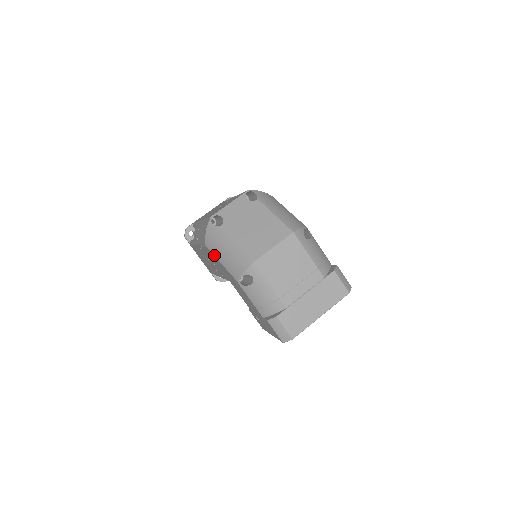
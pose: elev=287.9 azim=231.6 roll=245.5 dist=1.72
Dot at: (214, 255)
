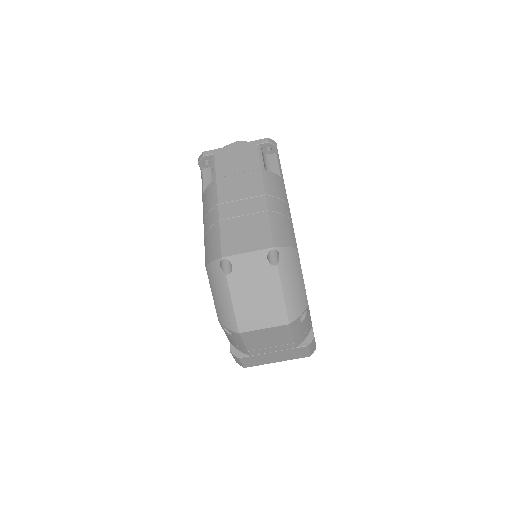
Dot at: (209, 283)
